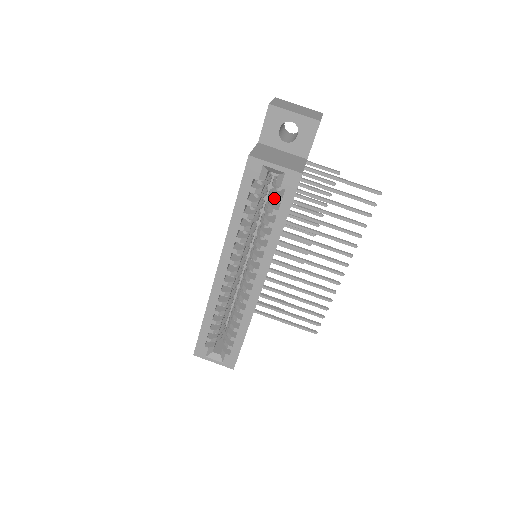
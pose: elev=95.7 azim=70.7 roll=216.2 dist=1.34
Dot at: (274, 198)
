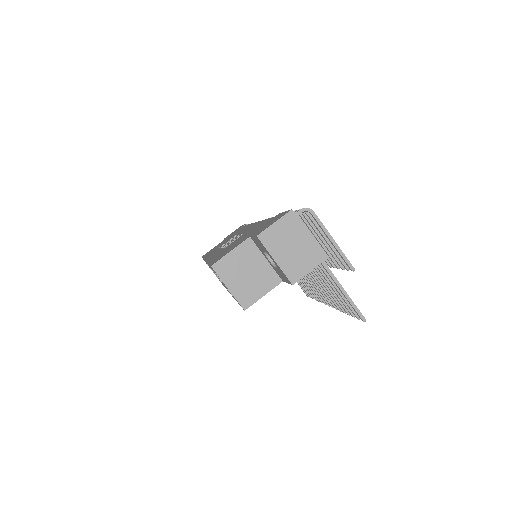
Dot at: occluded
